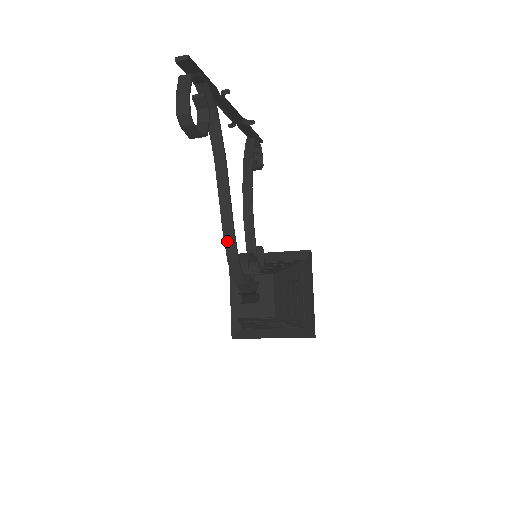
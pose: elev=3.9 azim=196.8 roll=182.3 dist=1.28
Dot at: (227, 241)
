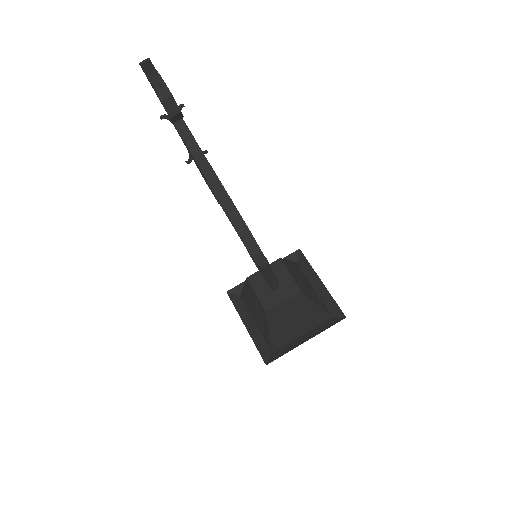
Dot at: (230, 214)
